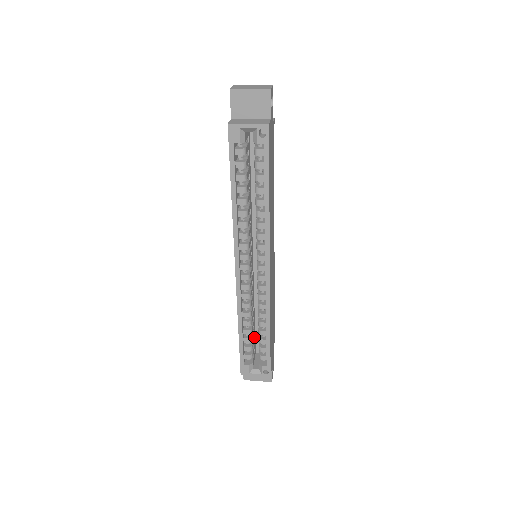
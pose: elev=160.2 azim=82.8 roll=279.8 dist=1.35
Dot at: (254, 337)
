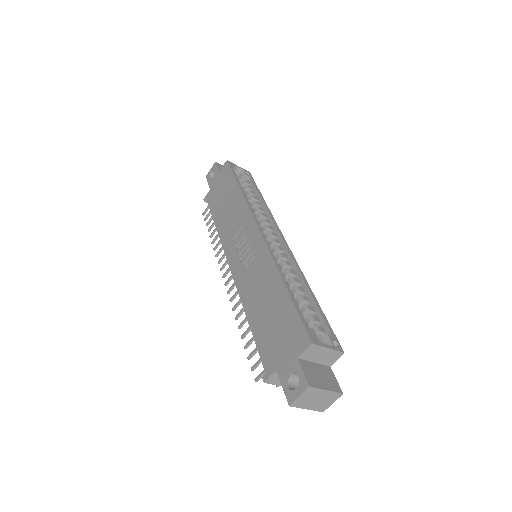
Dot at: occluded
